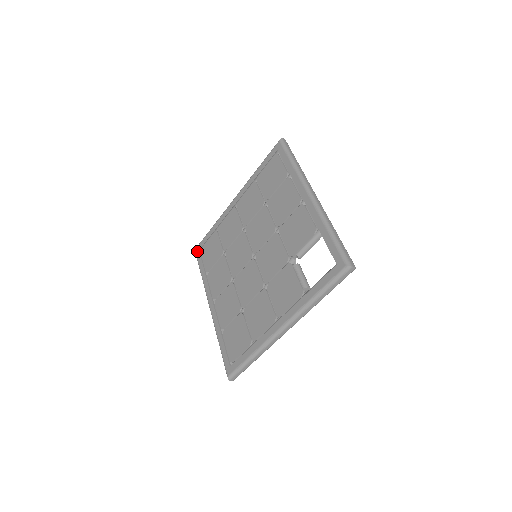
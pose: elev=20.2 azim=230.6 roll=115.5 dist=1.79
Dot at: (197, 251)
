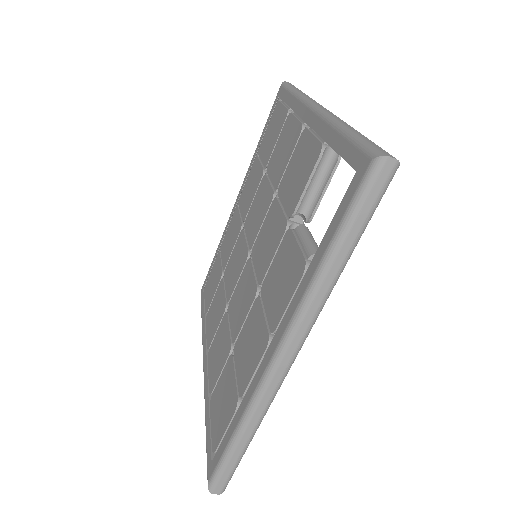
Dot at: (201, 291)
